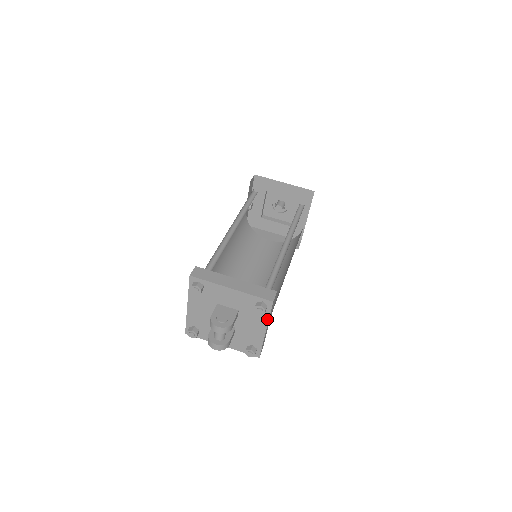
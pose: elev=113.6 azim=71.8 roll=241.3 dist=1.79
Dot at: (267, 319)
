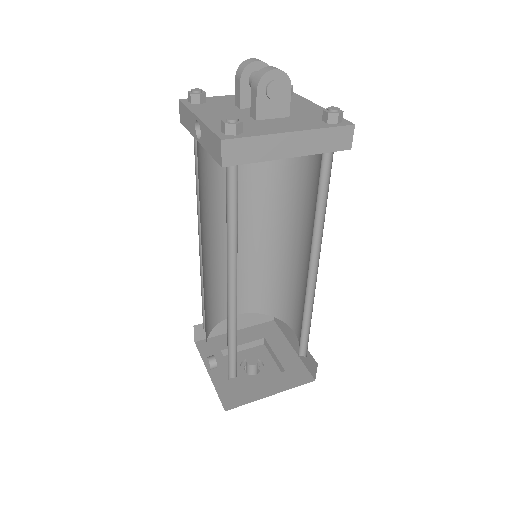
Dot at: (304, 99)
